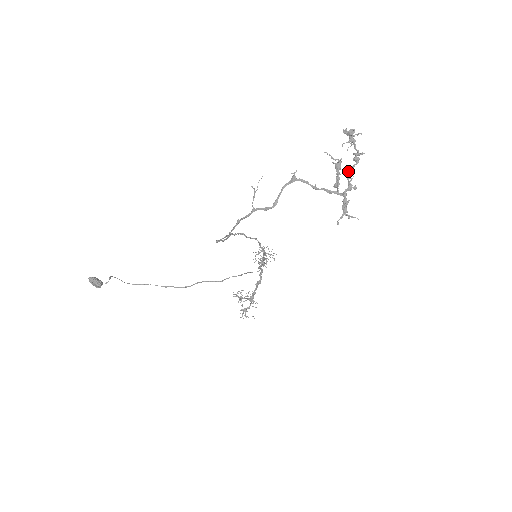
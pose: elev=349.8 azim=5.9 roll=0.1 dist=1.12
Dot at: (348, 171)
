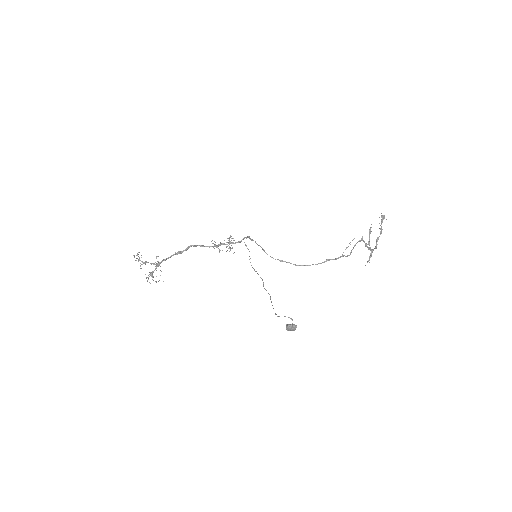
Dot at: (378, 238)
